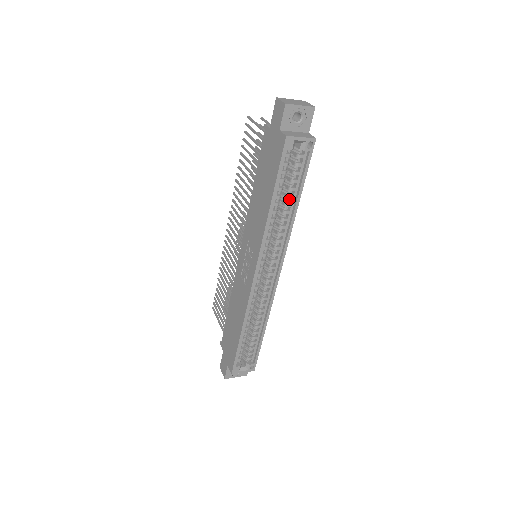
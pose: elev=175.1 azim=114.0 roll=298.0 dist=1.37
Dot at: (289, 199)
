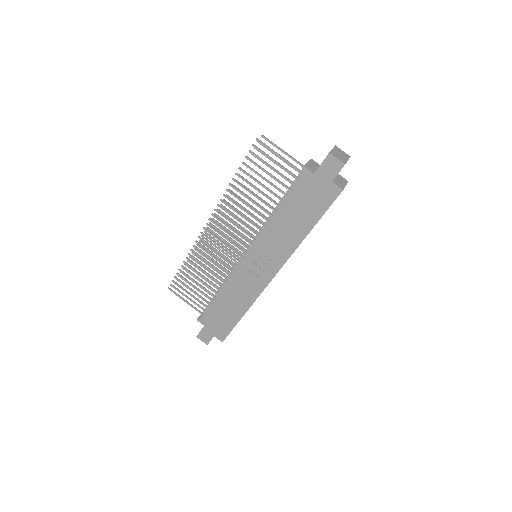
Dot at: occluded
